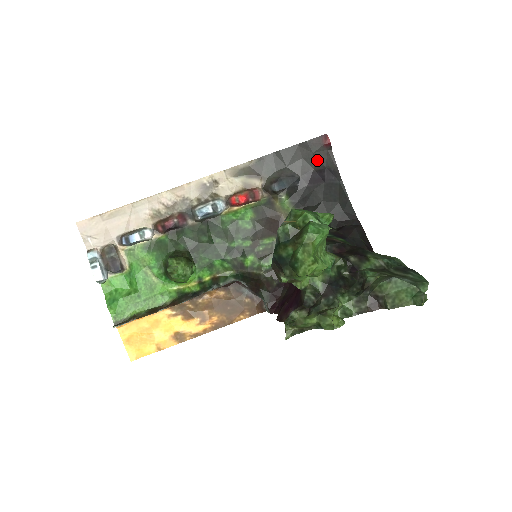
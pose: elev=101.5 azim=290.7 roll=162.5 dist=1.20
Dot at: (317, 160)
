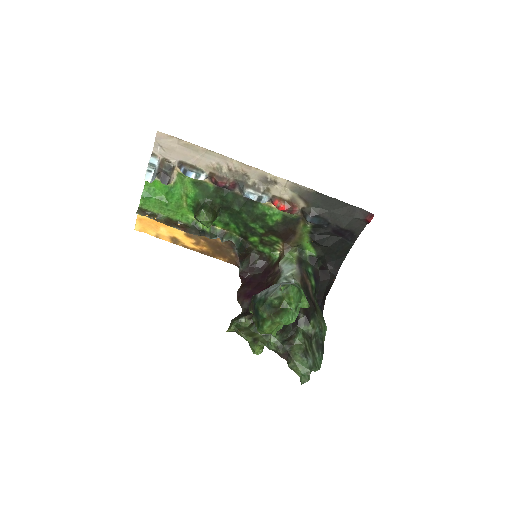
Dot at: (351, 223)
